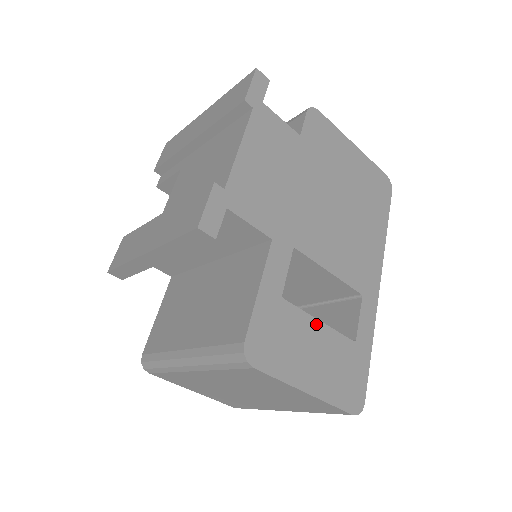
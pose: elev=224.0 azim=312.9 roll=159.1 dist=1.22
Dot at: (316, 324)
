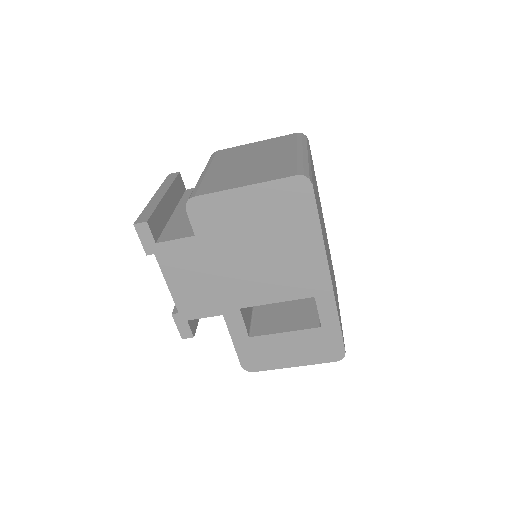
Dot at: (282, 335)
